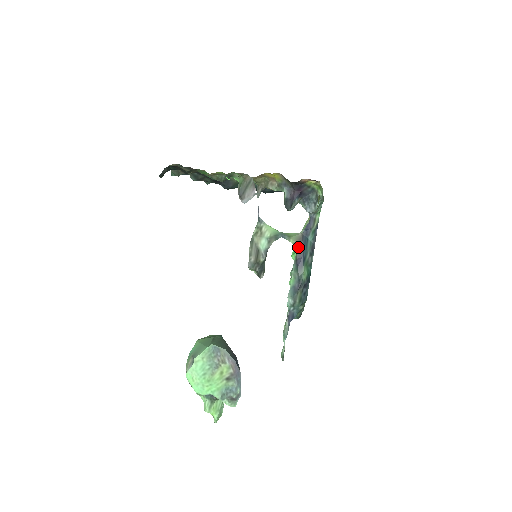
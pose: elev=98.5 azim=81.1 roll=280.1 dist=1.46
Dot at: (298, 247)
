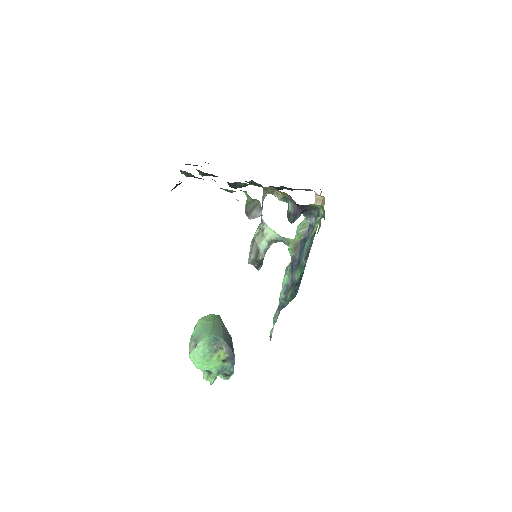
Dot at: (295, 252)
